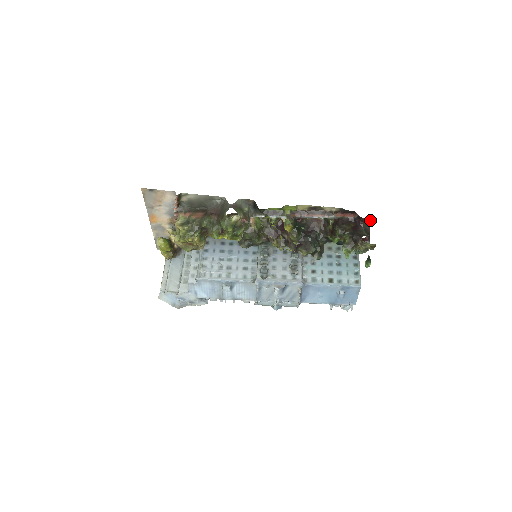
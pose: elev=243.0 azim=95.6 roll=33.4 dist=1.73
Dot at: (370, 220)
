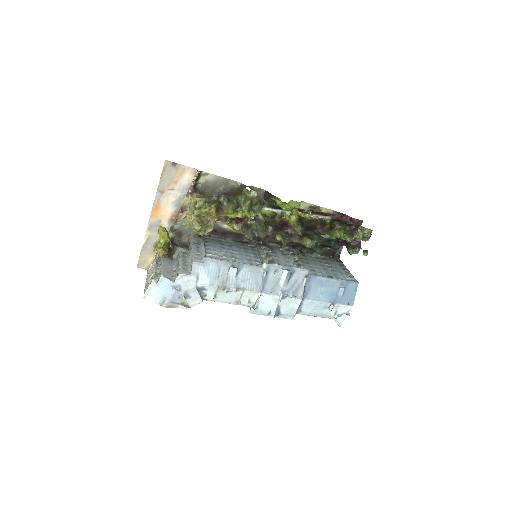
Dot at: (359, 224)
